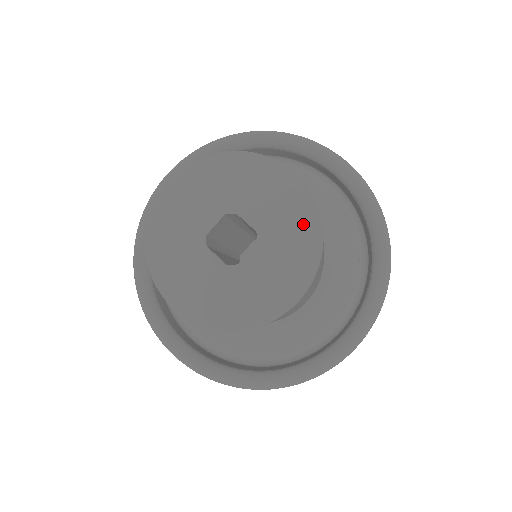
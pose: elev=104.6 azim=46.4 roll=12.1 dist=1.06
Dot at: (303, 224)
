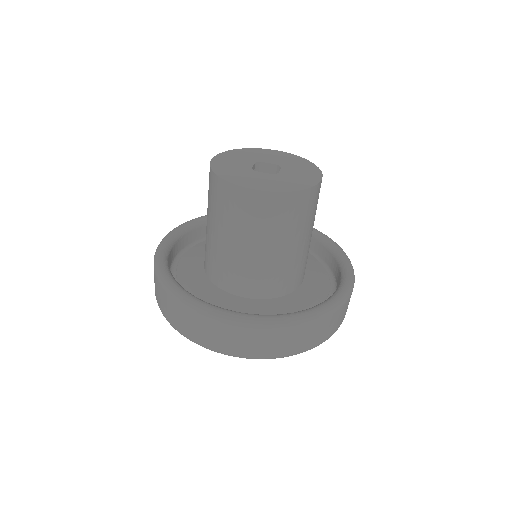
Dot at: (298, 184)
